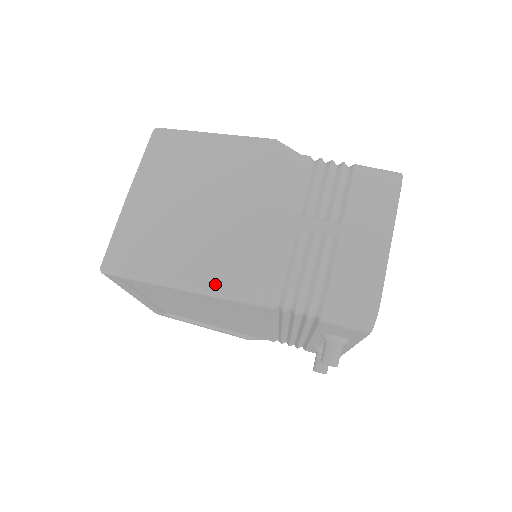
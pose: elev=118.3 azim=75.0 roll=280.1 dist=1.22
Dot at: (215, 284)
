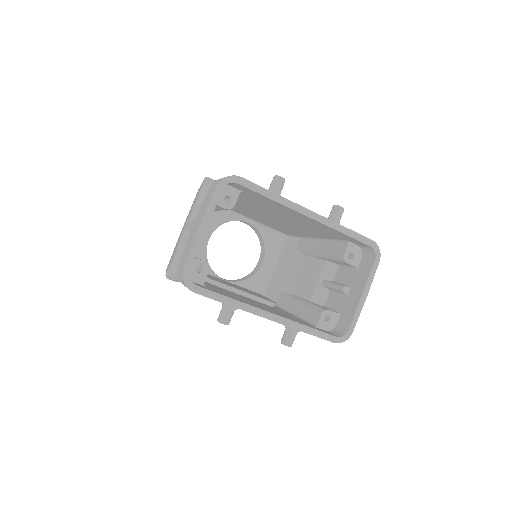
Dot at: occluded
